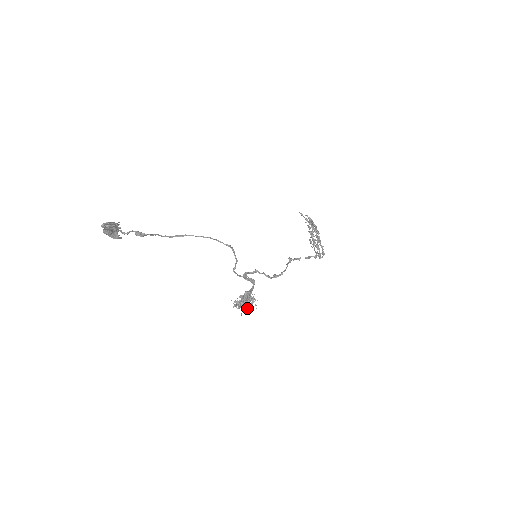
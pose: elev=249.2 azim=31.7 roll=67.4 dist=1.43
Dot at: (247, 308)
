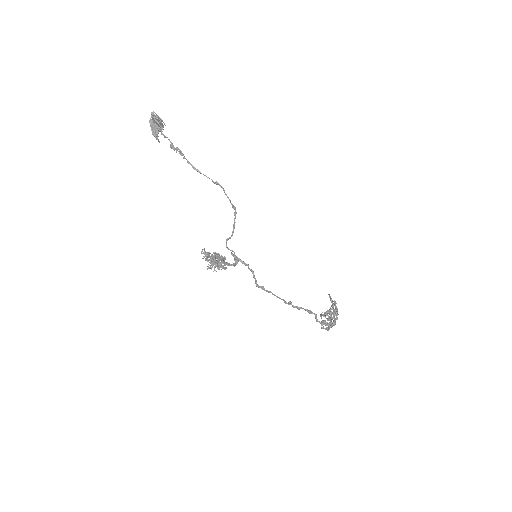
Dot at: (213, 262)
